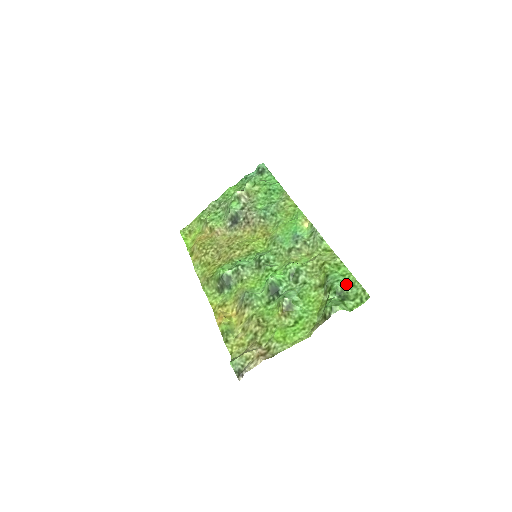
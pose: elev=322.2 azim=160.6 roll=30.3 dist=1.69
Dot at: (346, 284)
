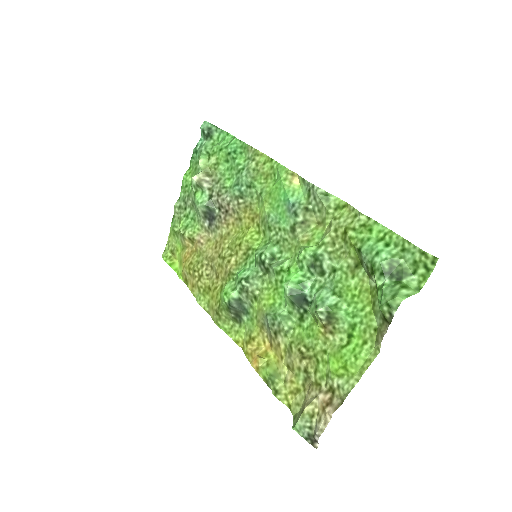
Dot at: (392, 253)
